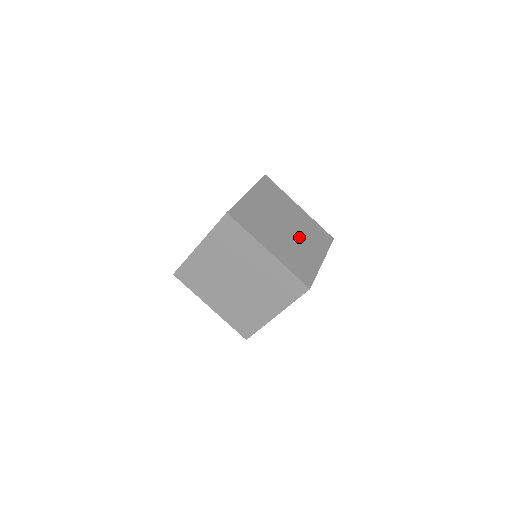
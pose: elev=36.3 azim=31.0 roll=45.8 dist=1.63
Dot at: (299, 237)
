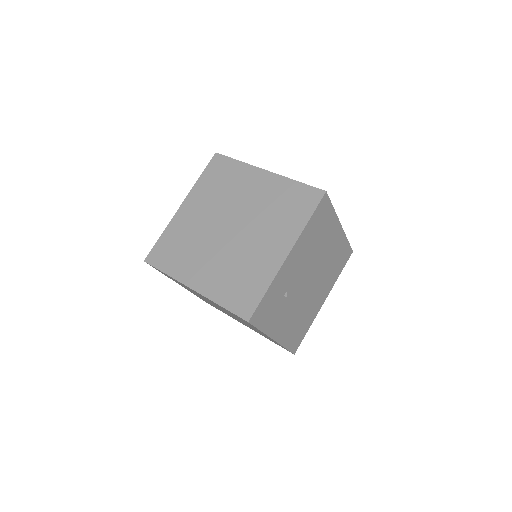
Dot at: (250, 233)
